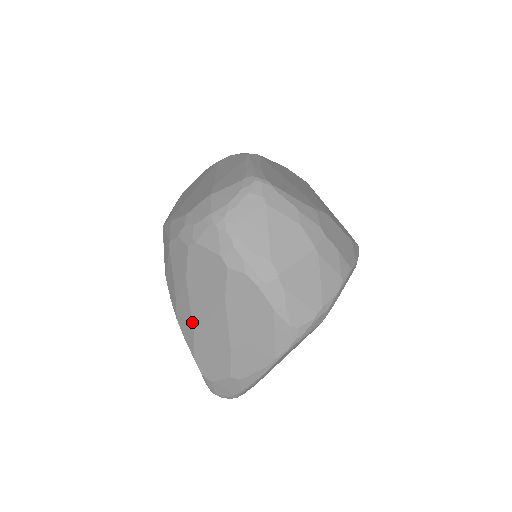
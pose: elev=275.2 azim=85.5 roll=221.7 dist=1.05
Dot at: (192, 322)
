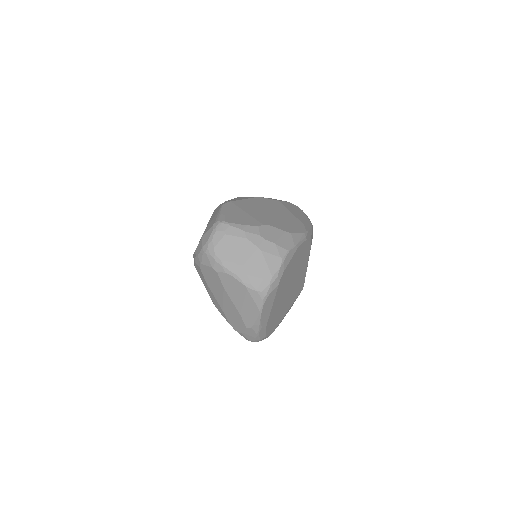
Dot at: (219, 304)
